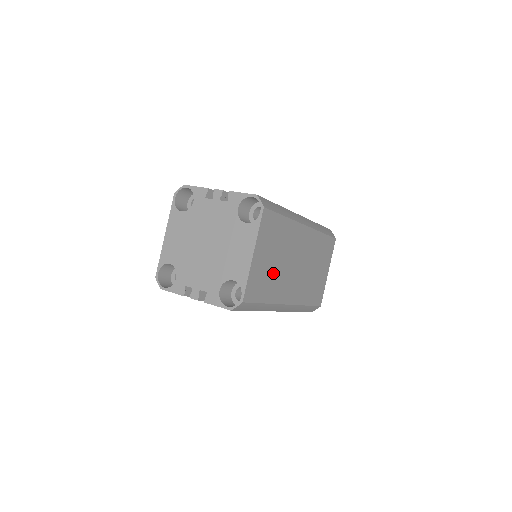
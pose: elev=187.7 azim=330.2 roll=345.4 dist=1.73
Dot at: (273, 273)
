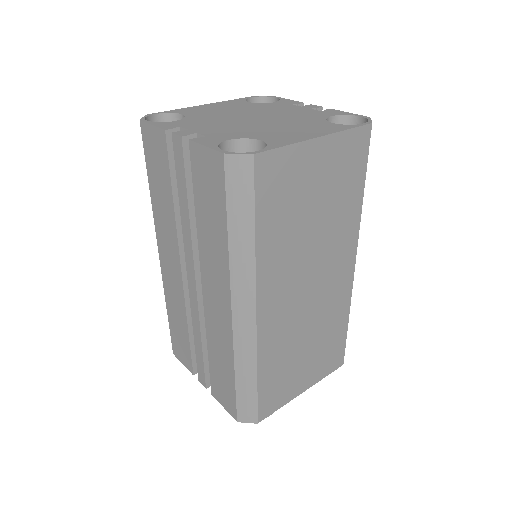
Dot at: (297, 222)
